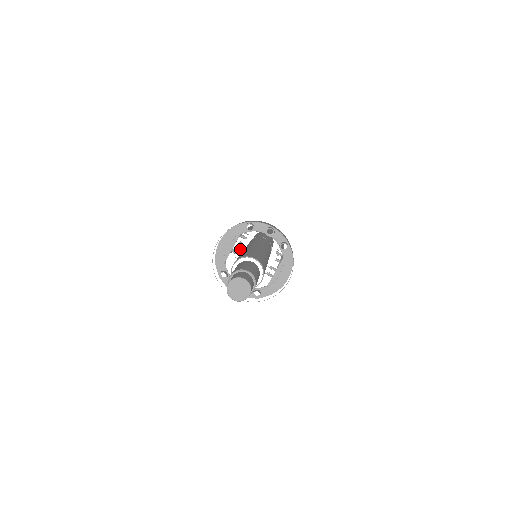
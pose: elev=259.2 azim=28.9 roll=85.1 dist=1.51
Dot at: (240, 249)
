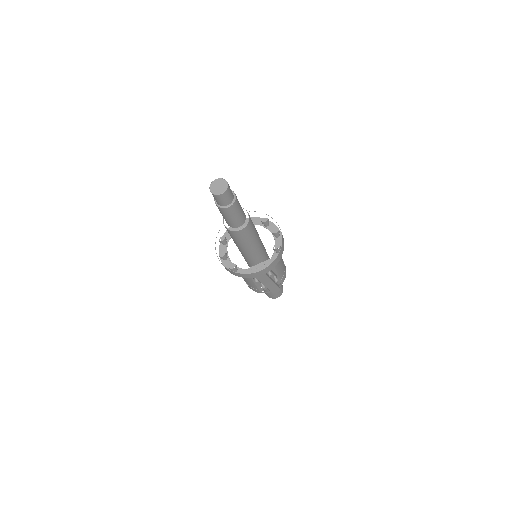
Dot at: occluded
